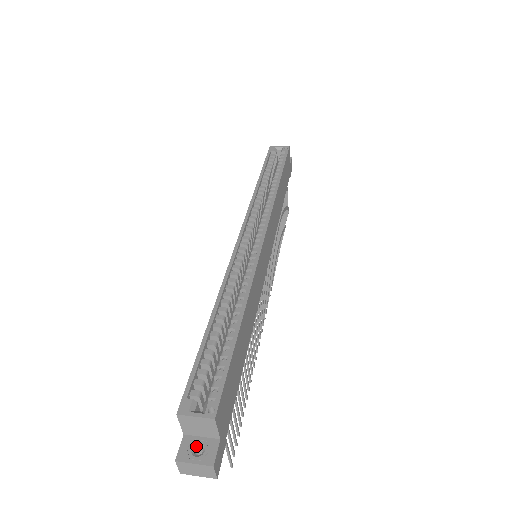
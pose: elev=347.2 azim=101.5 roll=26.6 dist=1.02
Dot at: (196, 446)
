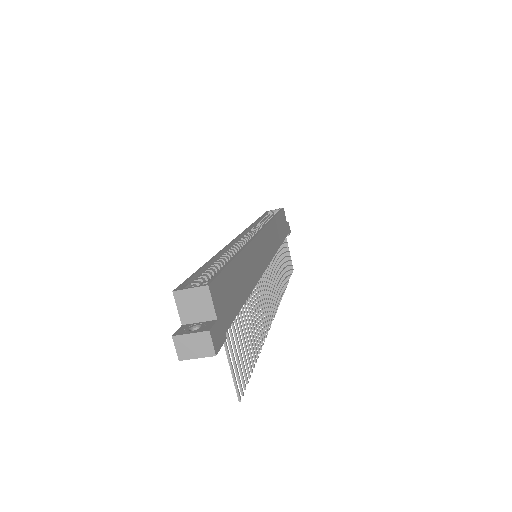
Dot at: (193, 328)
